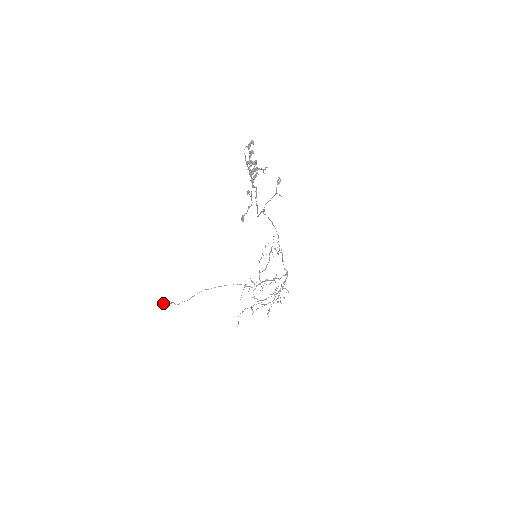
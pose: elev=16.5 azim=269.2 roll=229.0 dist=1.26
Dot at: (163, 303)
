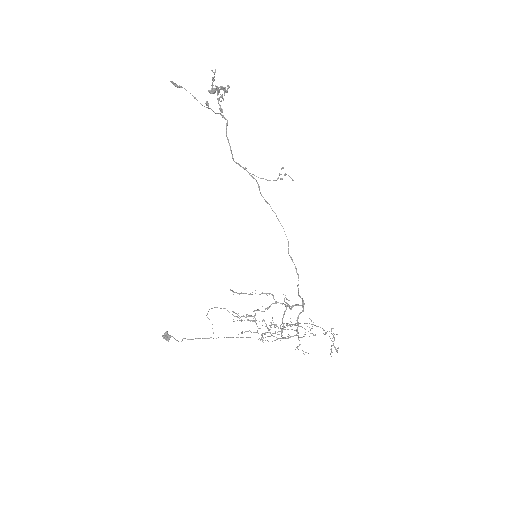
Dot at: (164, 335)
